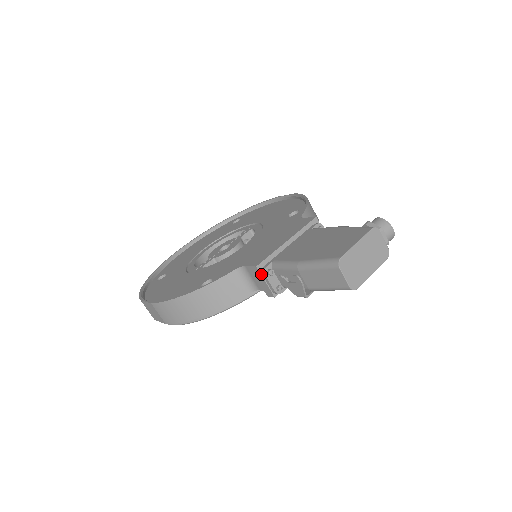
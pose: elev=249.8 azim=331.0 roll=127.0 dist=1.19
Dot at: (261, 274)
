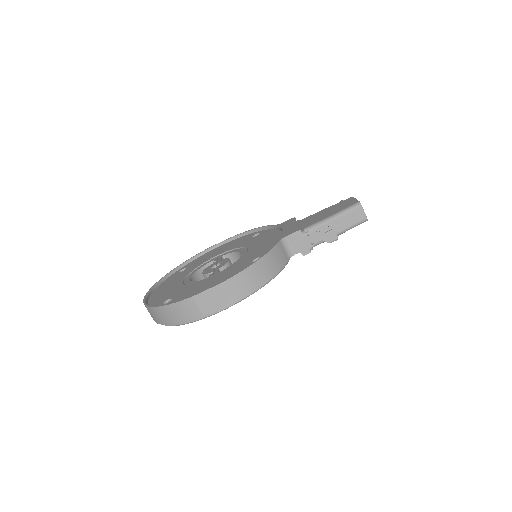
Dot at: (303, 235)
